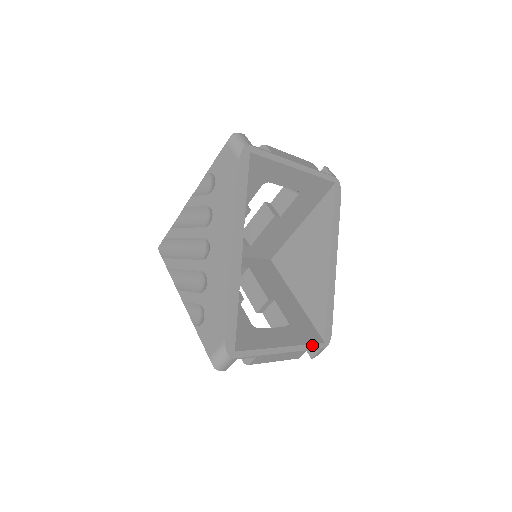
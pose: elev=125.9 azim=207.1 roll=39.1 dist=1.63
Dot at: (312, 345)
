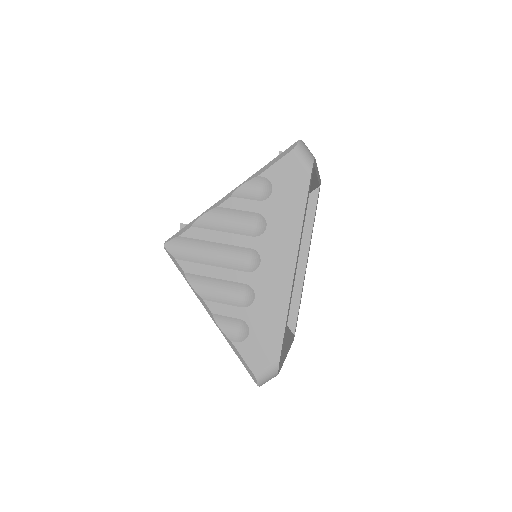
Dot at: (292, 341)
